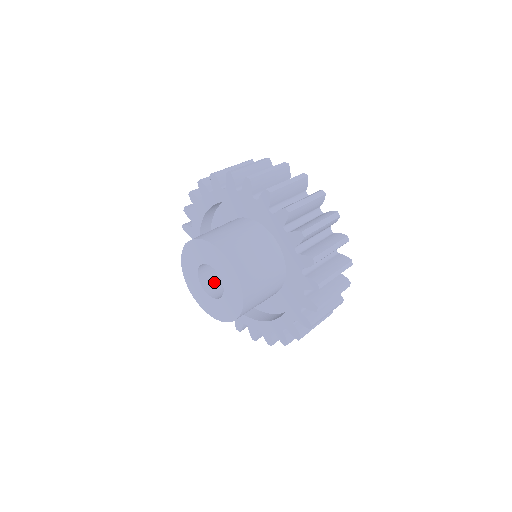
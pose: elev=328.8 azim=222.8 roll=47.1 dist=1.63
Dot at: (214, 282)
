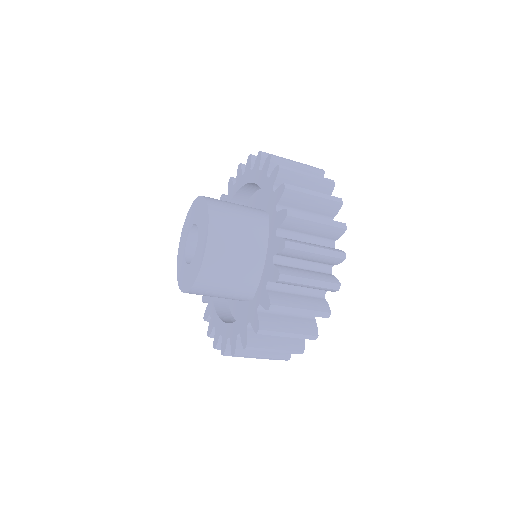
Dot at: occluded
